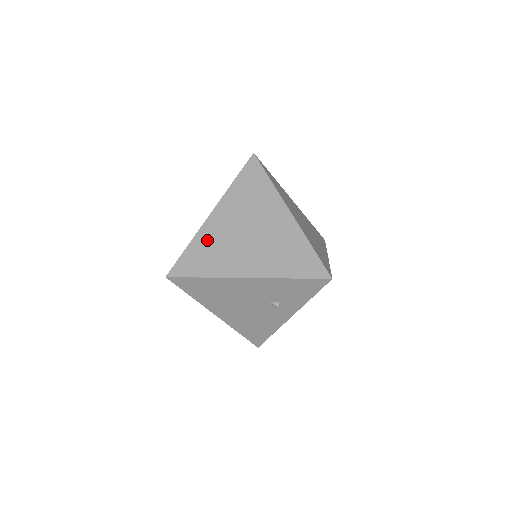
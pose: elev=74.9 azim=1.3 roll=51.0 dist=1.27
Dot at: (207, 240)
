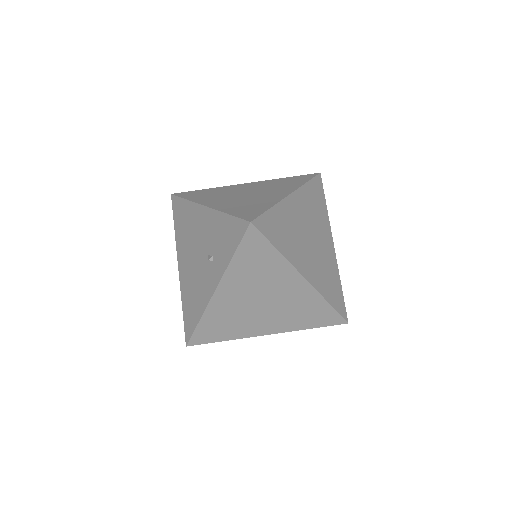
Dot at: (220, 190)
